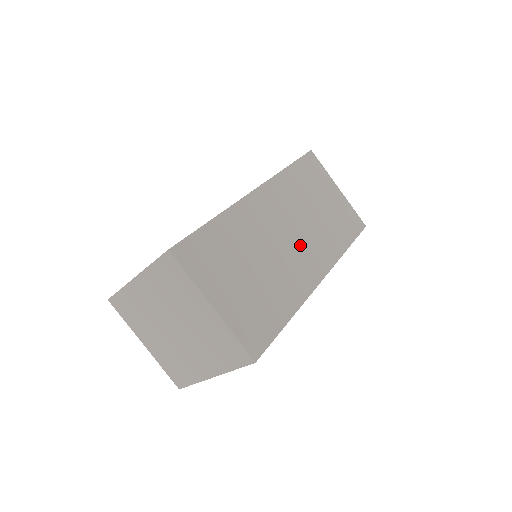
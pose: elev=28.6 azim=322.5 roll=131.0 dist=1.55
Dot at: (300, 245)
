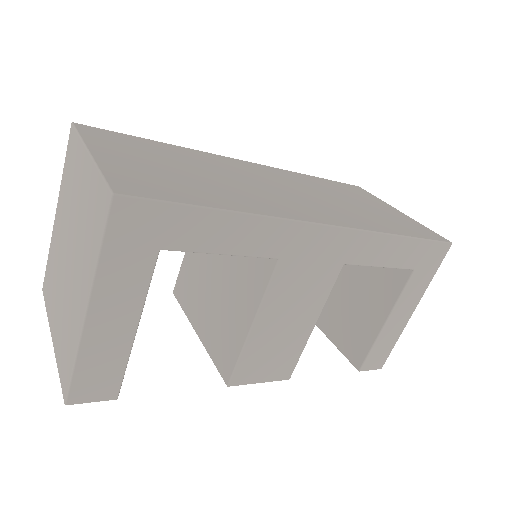
Dot at: (299, 198)
